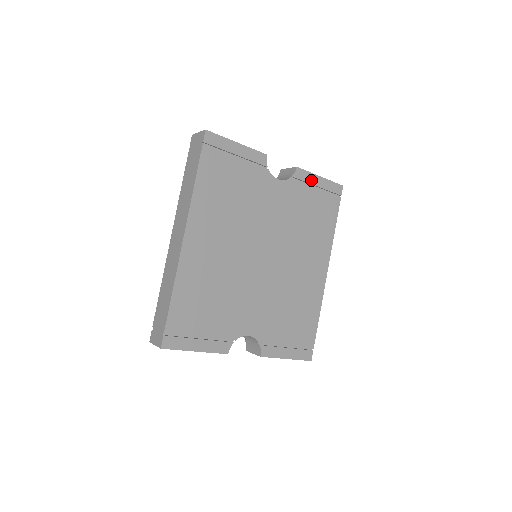
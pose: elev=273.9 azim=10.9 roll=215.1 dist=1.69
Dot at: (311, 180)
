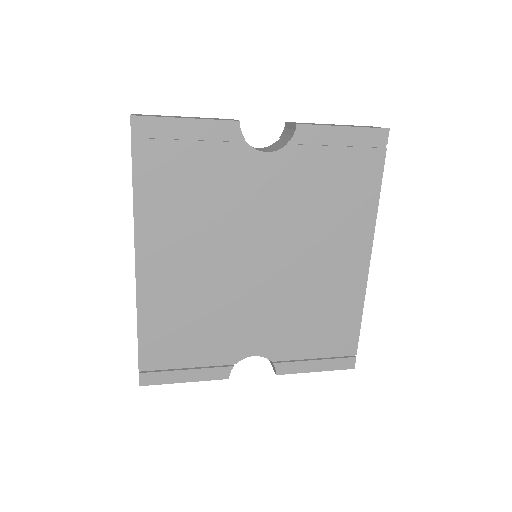
Dot at: (326, 137)
